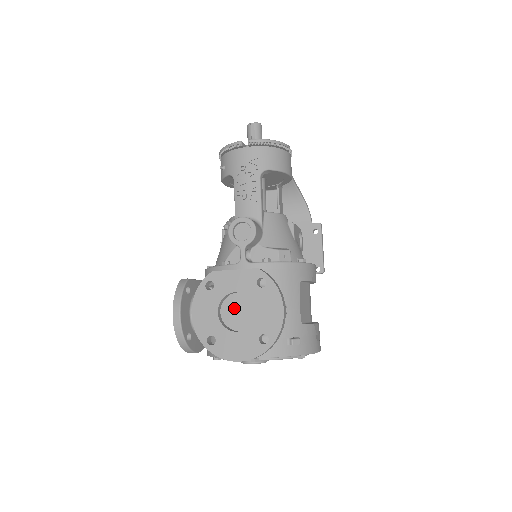
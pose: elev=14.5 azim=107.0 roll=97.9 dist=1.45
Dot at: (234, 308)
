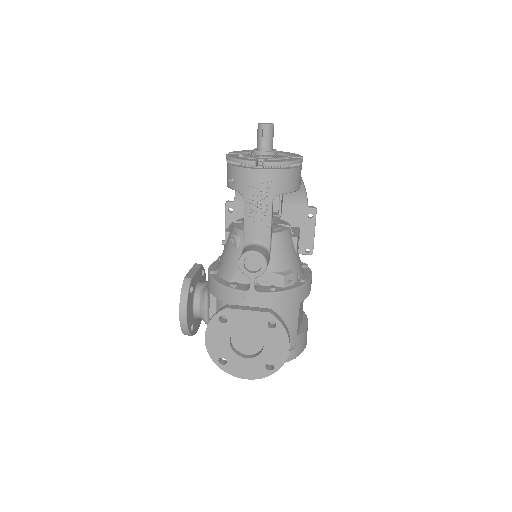
Dot at: (244, 337)
